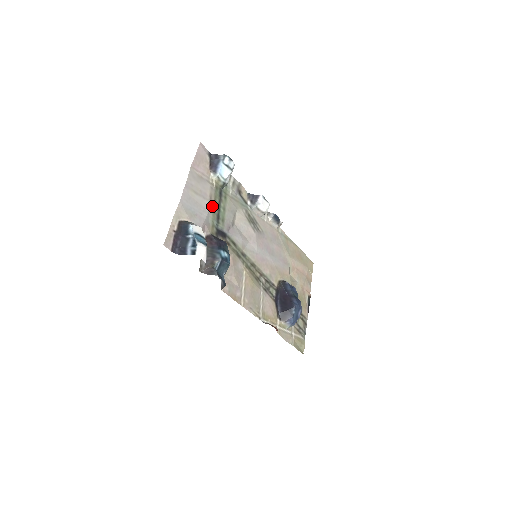
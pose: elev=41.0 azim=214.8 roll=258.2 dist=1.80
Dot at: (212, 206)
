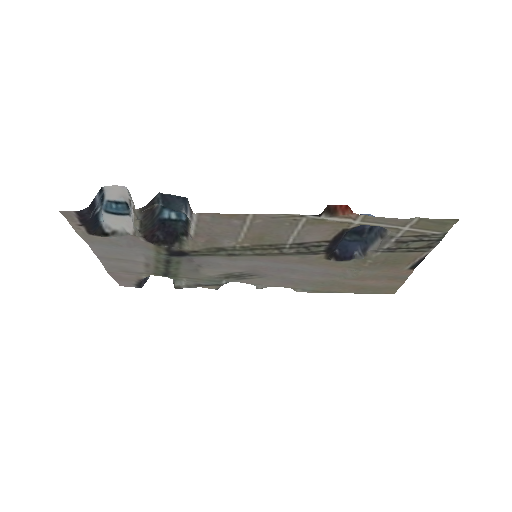
Dot at: (152, 263)
